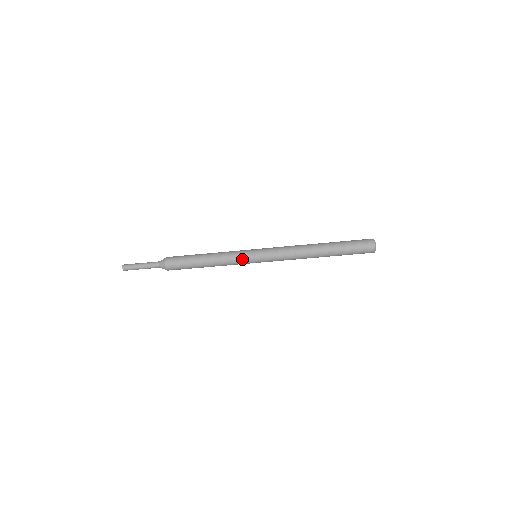
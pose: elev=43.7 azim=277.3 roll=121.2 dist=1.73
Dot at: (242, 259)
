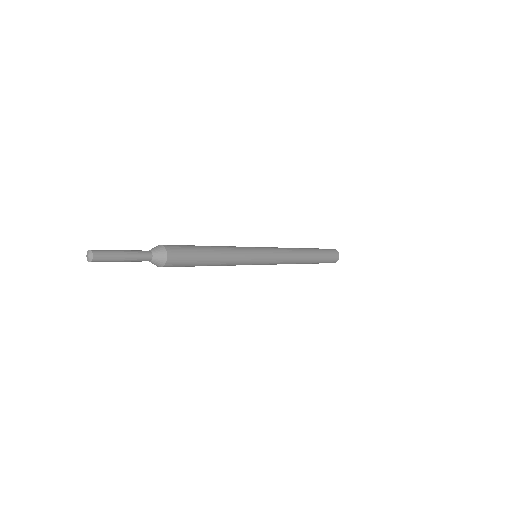
Dot at: (251, 258)
